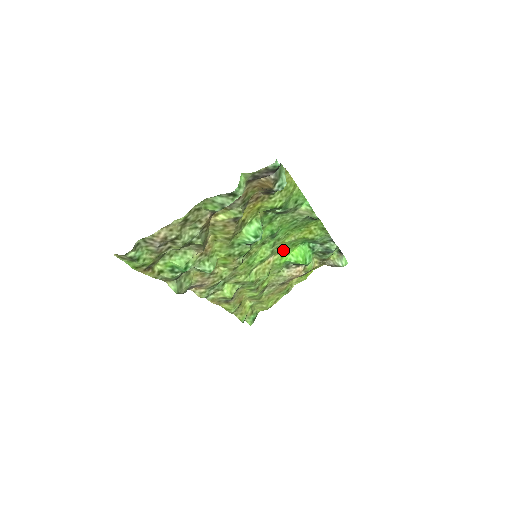
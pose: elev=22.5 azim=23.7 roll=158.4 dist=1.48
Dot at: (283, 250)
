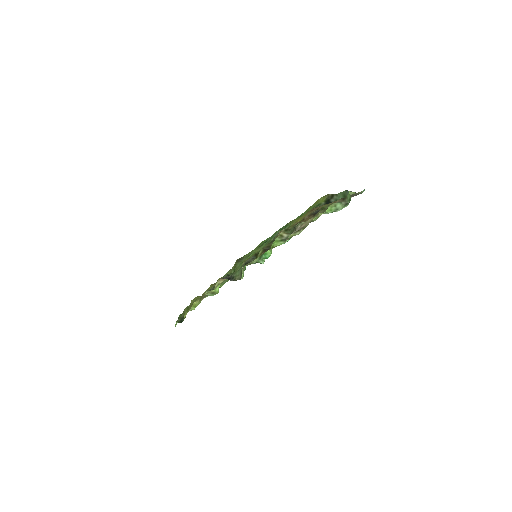
Dot at: (244, 256)
